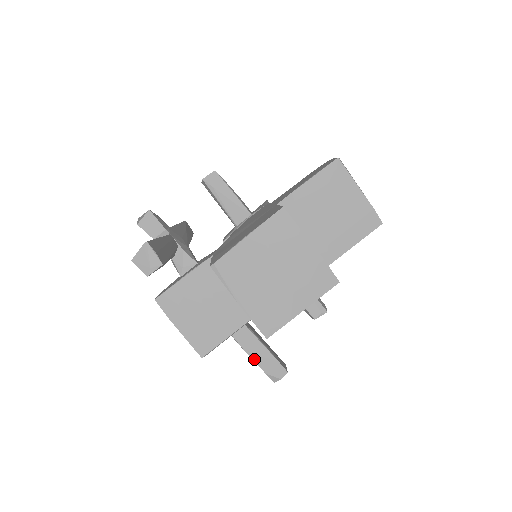
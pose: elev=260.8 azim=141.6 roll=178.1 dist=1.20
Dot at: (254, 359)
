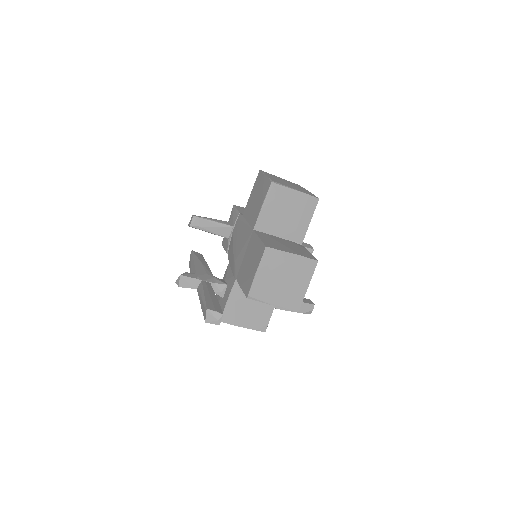
Dot at: (292, 311)
